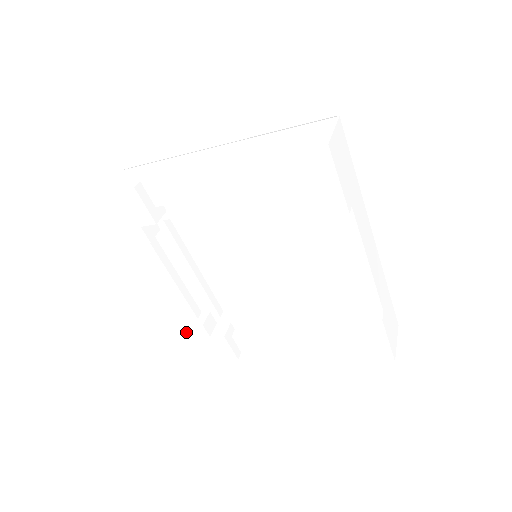
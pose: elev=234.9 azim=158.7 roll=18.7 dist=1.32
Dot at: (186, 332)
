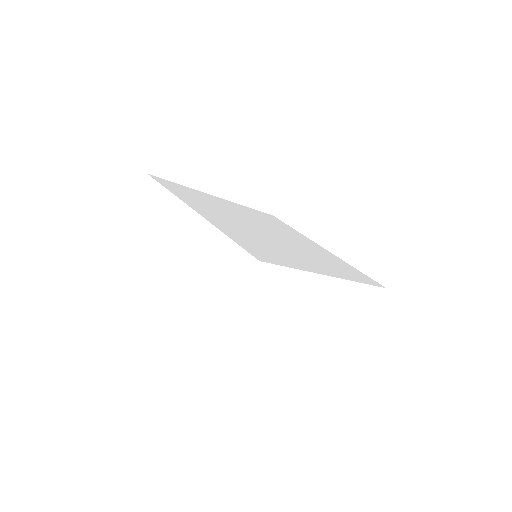
Dot at: occluded
